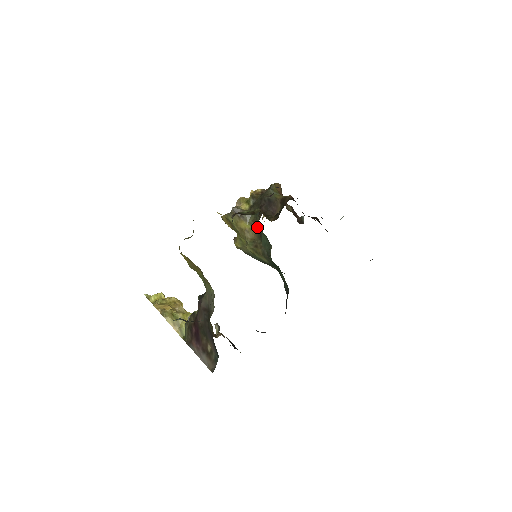
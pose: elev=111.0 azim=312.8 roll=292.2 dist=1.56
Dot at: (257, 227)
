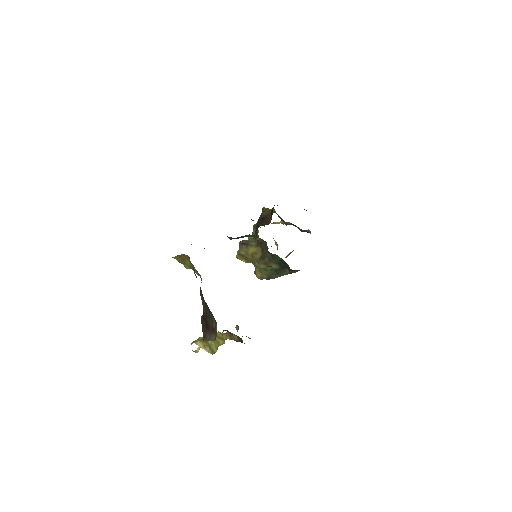
Dot at: (260, 244)
